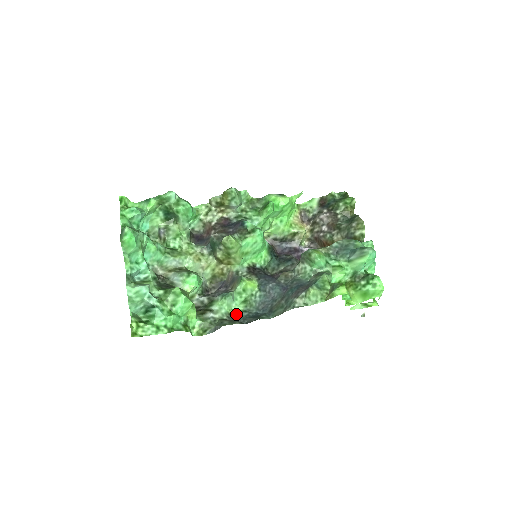
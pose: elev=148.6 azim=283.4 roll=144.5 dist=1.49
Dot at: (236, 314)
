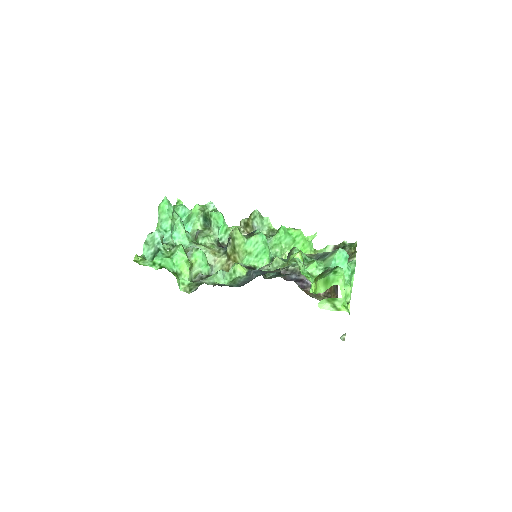
Dot at: occluded
